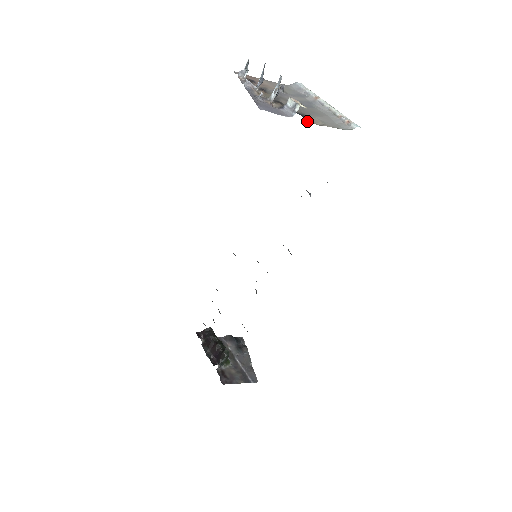
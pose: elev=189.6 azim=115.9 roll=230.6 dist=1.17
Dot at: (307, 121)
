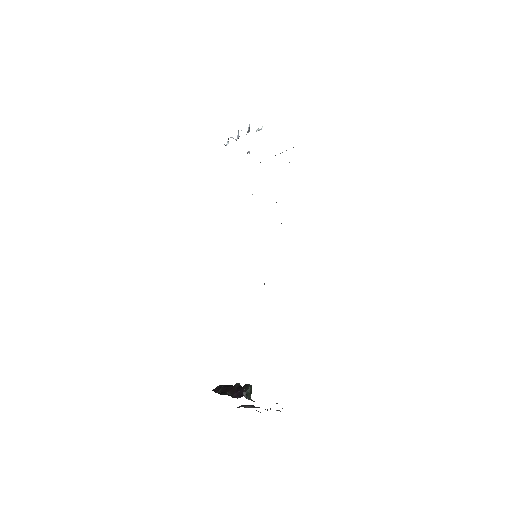
Dot at: occluded
